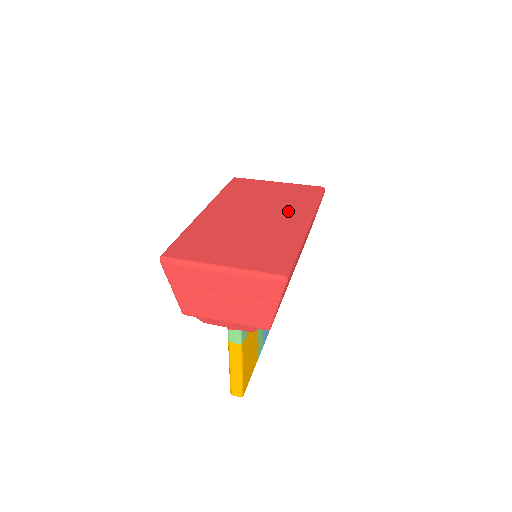
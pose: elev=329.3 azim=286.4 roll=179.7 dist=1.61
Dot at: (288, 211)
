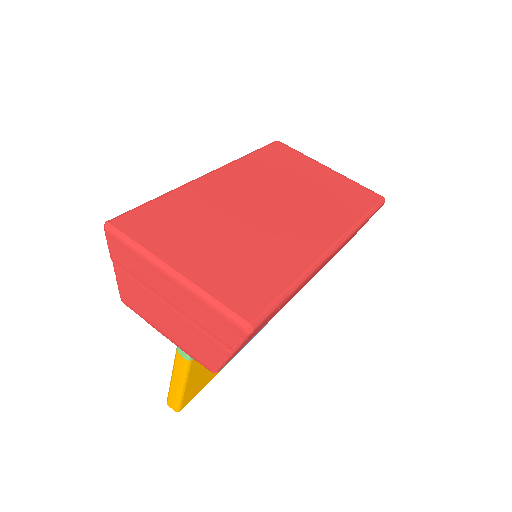
Dot at: (316, 217)
